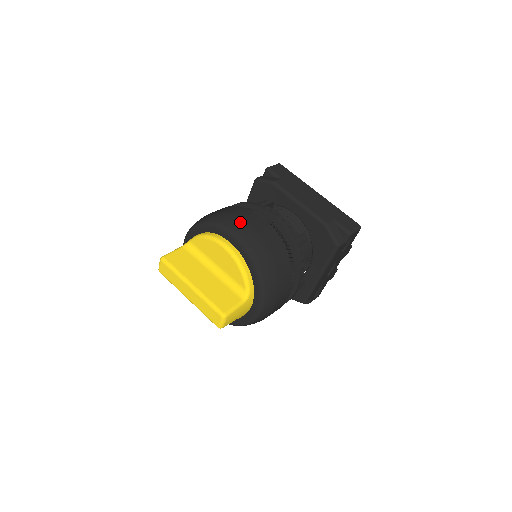
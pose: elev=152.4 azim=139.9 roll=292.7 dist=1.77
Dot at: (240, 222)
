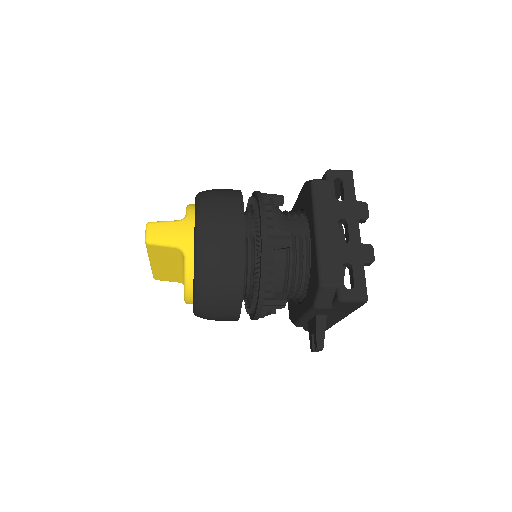
Dot at: occluded
